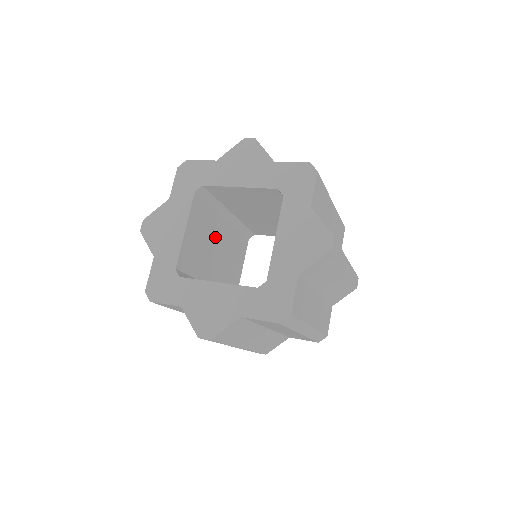
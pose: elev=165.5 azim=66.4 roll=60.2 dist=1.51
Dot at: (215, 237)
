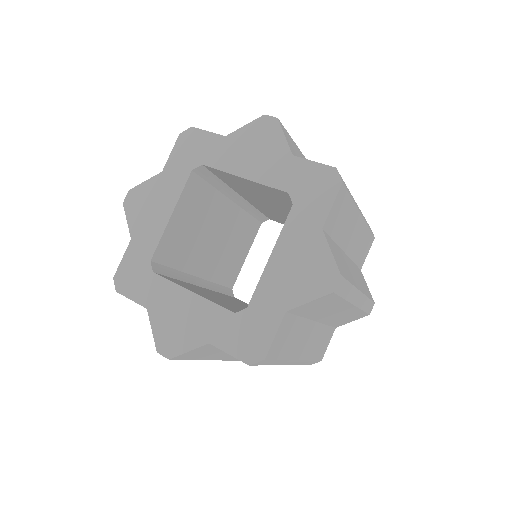
Dot at: (214, 222)
